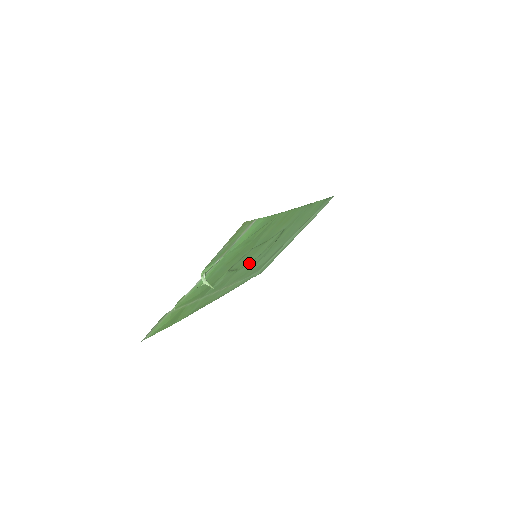
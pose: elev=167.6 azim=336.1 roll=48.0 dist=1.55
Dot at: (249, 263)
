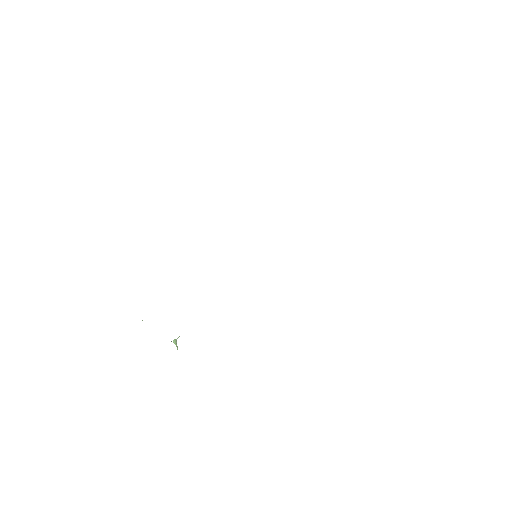
Dot at: occluded
